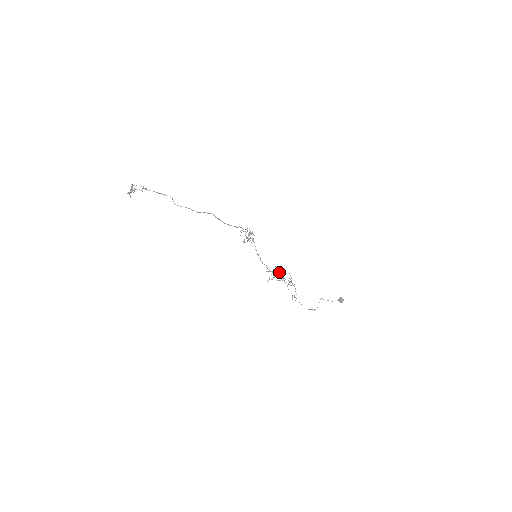
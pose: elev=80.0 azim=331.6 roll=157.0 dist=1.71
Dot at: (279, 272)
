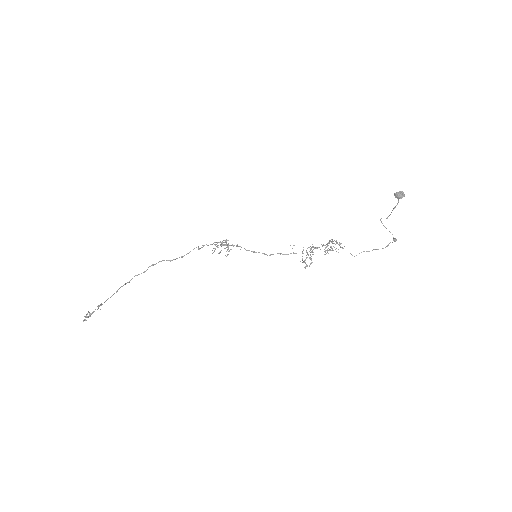
Dot at: occluded
